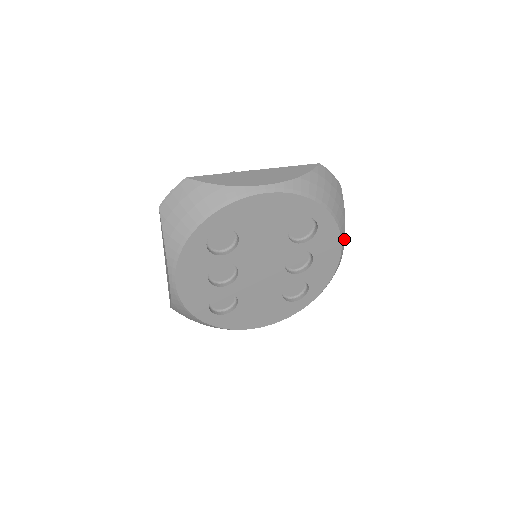
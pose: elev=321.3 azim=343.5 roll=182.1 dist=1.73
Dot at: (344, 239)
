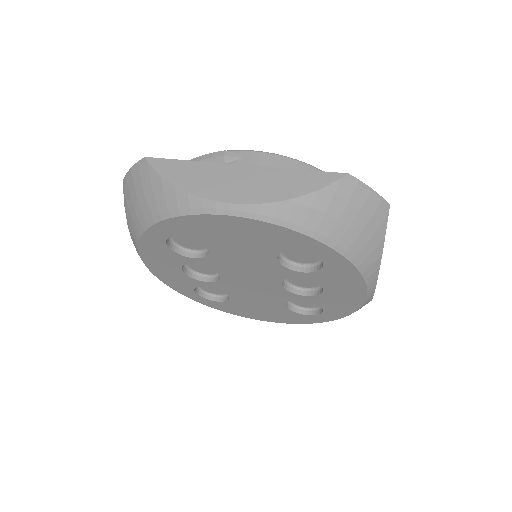
Dot at: (376, 279)
